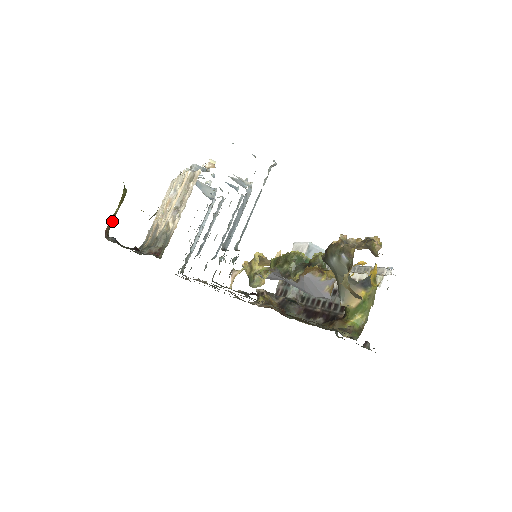
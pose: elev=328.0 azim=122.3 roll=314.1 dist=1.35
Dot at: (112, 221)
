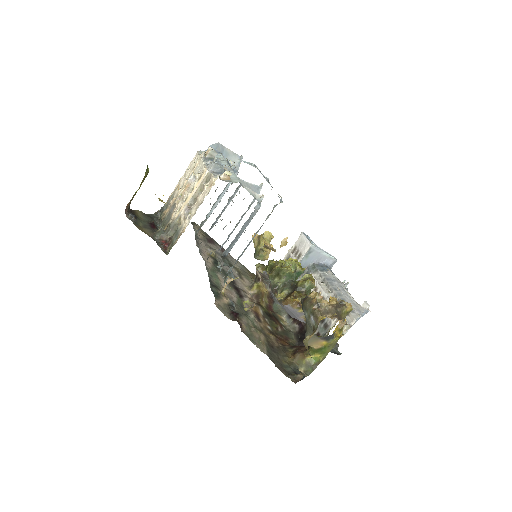
Dot at: (133, 197)
